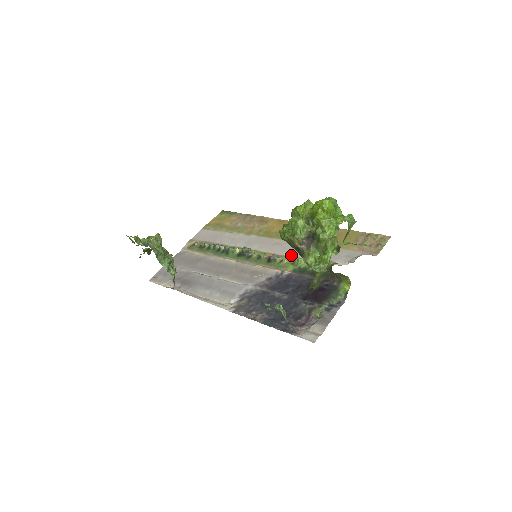
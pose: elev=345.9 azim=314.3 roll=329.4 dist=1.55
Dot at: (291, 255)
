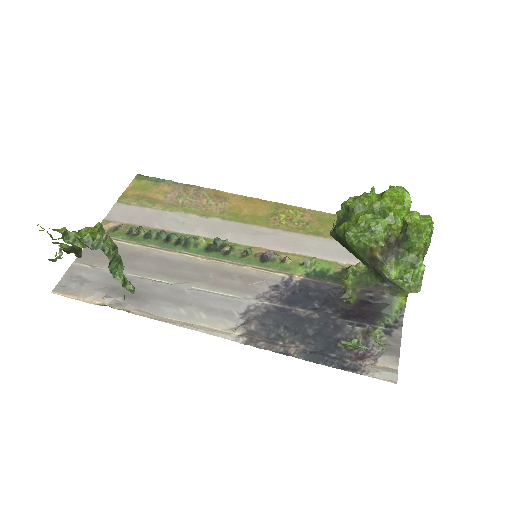
Dot at: (291, 251)
